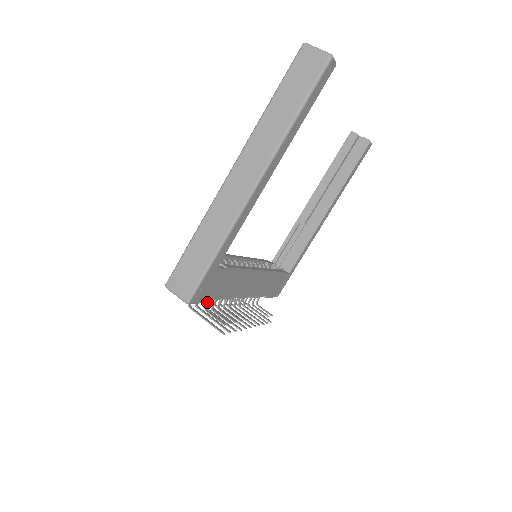
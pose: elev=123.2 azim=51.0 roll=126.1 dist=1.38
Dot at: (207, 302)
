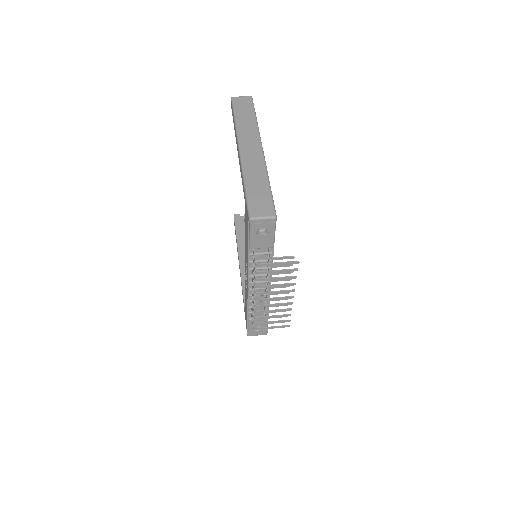
Dot at: (274, 241)
